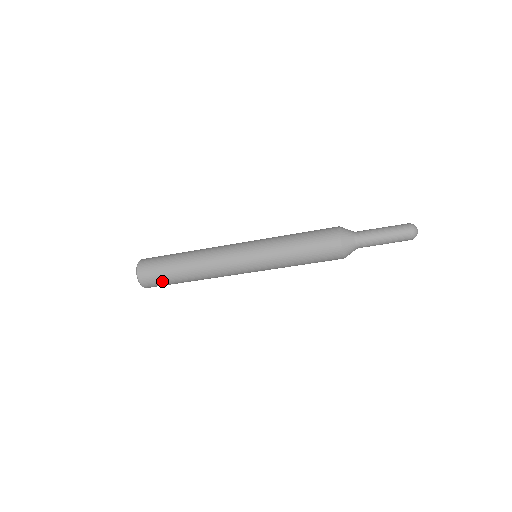
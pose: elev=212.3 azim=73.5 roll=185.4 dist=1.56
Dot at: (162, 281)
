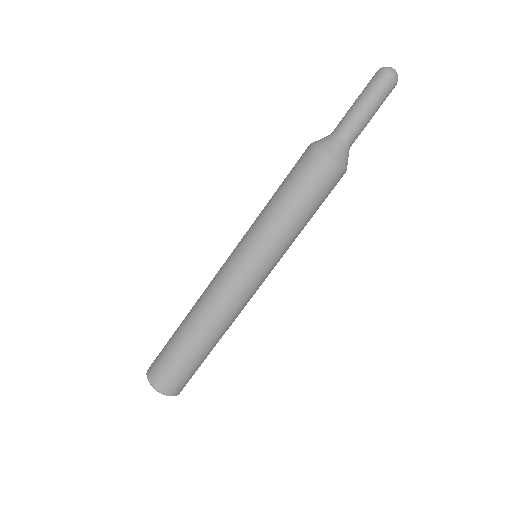
Dot at: (175, 366)
